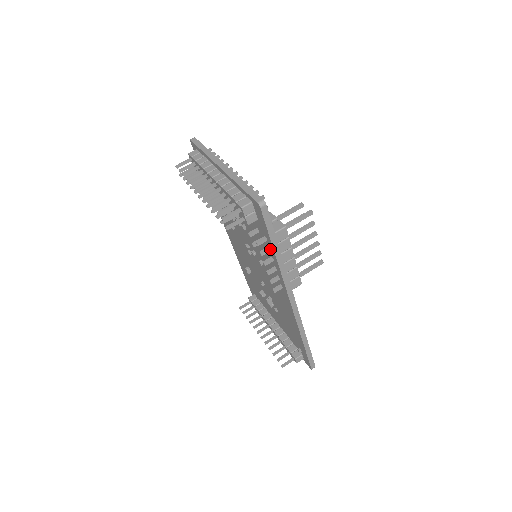
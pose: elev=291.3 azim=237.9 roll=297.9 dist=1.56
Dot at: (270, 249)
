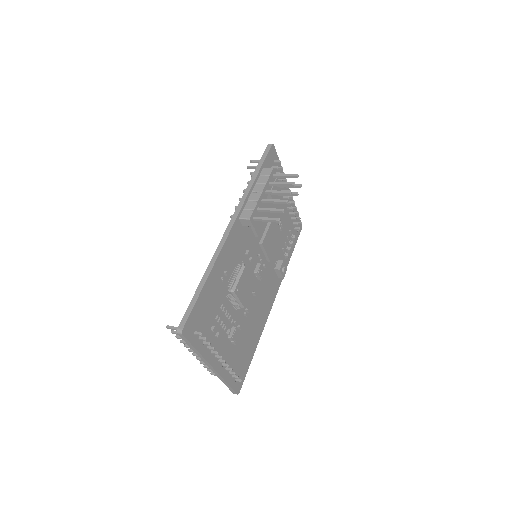
Dot at: occluded
